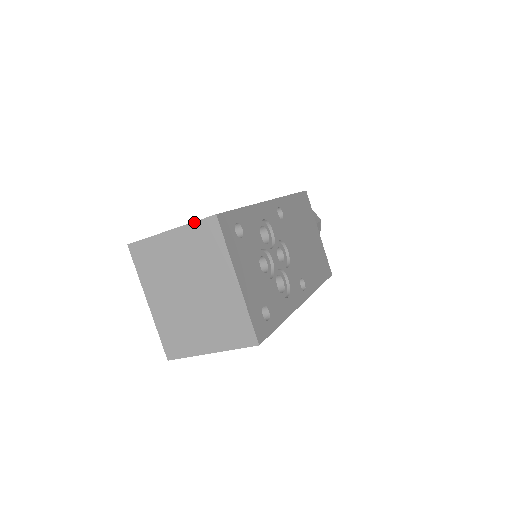
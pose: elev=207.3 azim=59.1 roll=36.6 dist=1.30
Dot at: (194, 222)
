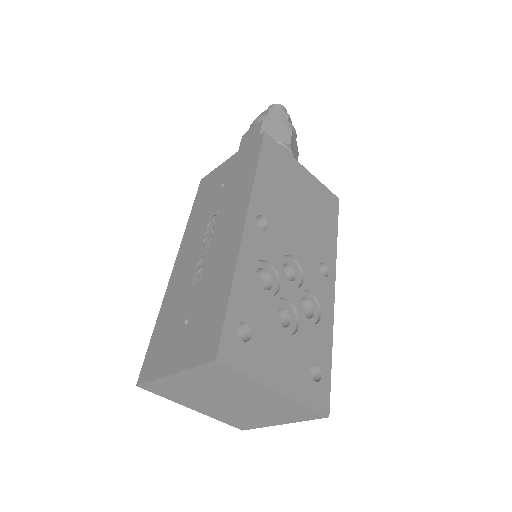
Dot at: (195, 367)
